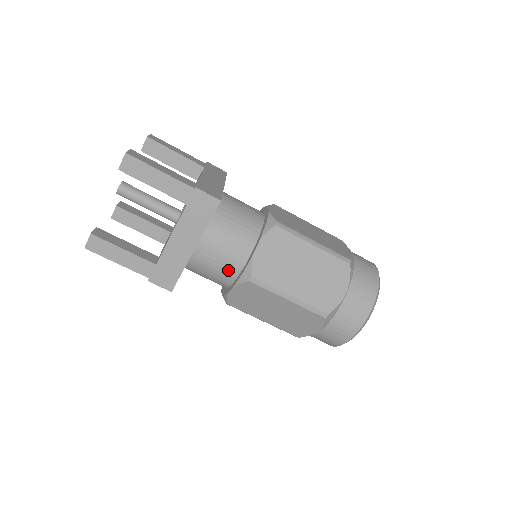
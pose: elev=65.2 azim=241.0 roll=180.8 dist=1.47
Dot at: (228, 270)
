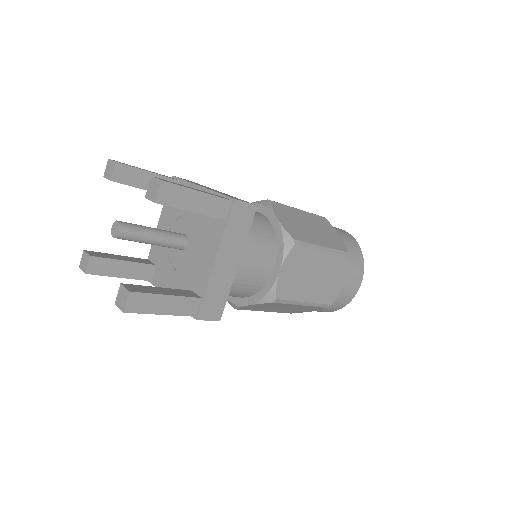
Dot at: occluded
